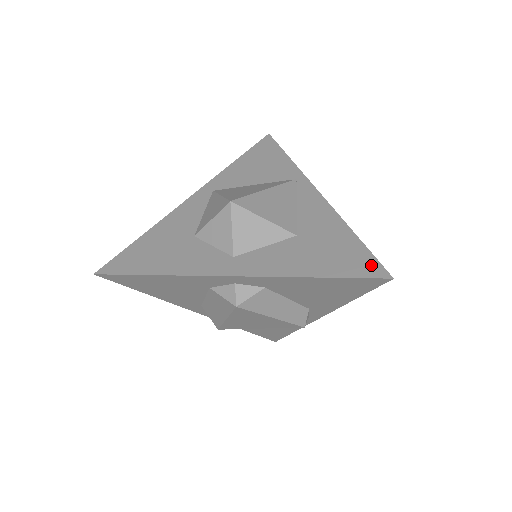
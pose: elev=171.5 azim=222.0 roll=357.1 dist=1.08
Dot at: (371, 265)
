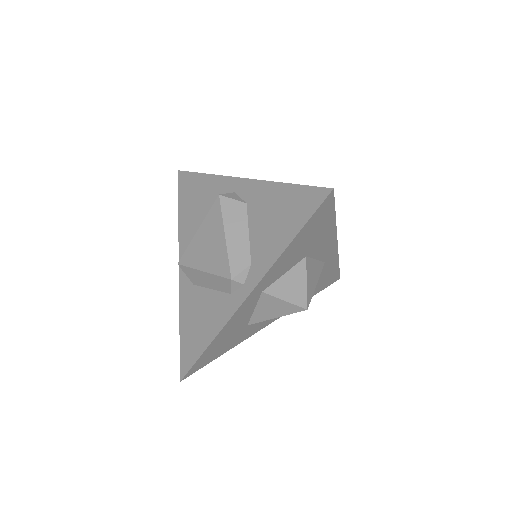
Dot at: occluded
